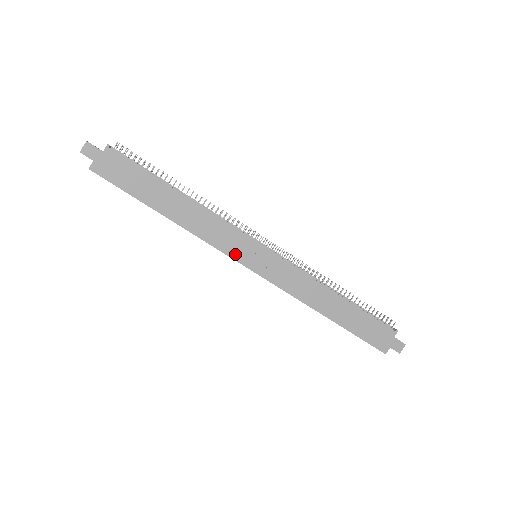
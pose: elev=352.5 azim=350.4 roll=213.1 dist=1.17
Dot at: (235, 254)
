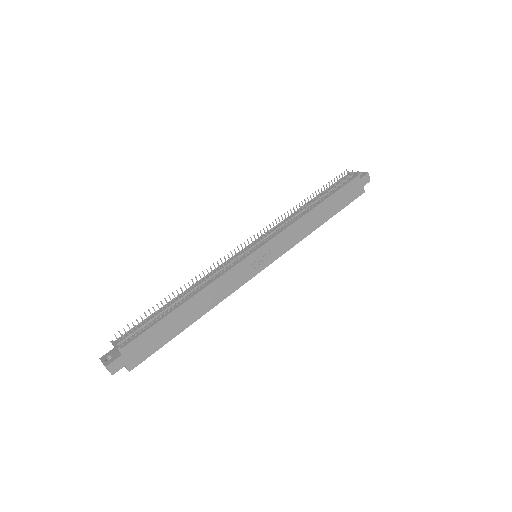
Dot at: (250, 275)
